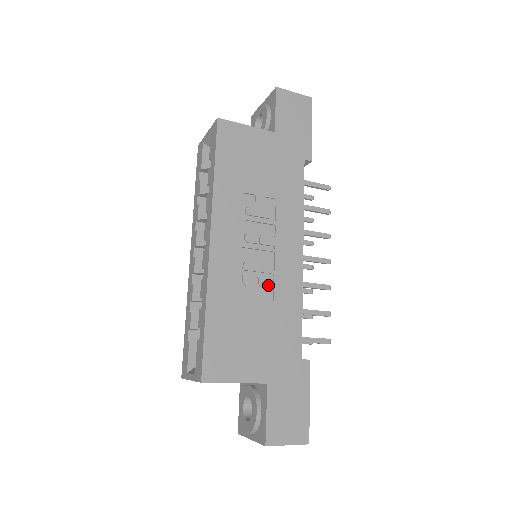
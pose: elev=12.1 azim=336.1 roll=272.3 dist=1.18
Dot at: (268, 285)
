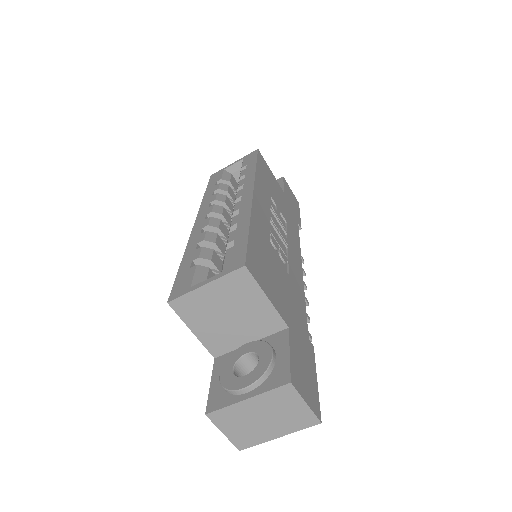
Dot at: (285, 261)
